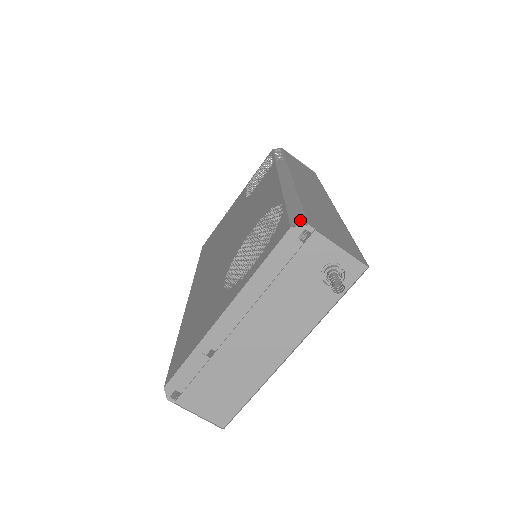
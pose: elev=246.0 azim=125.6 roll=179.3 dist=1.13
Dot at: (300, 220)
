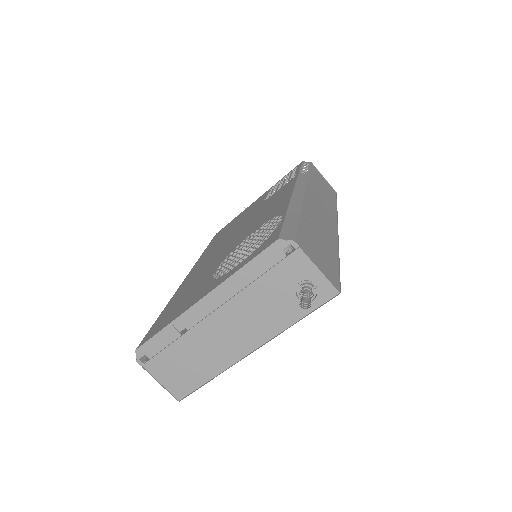
Dot at: (290, 235)
